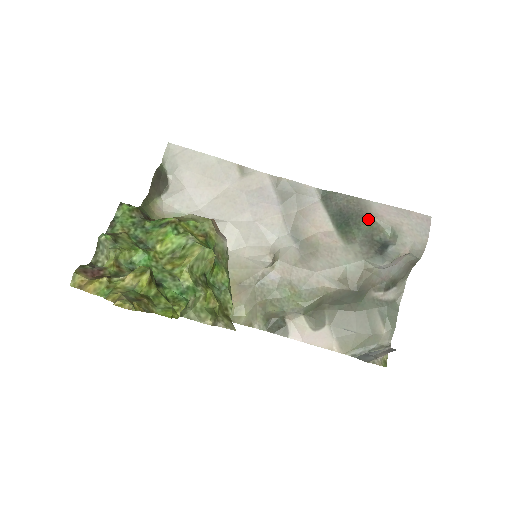
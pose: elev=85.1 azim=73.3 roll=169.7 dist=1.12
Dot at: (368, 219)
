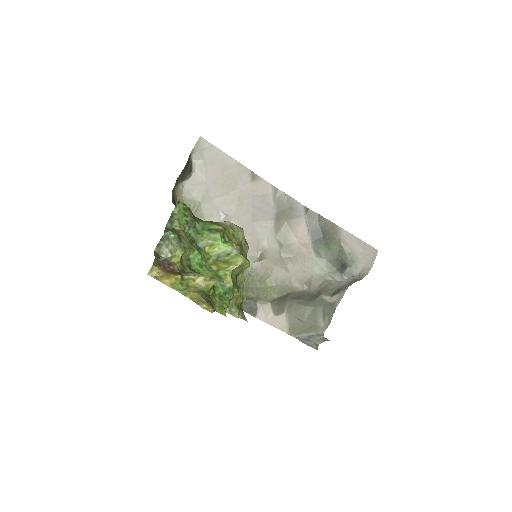
Dot at: (337, 242)
